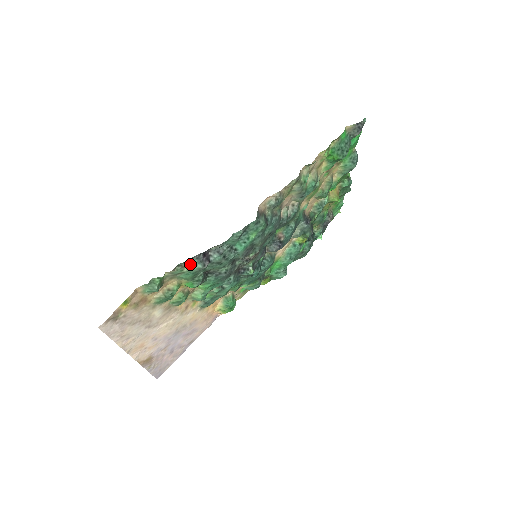
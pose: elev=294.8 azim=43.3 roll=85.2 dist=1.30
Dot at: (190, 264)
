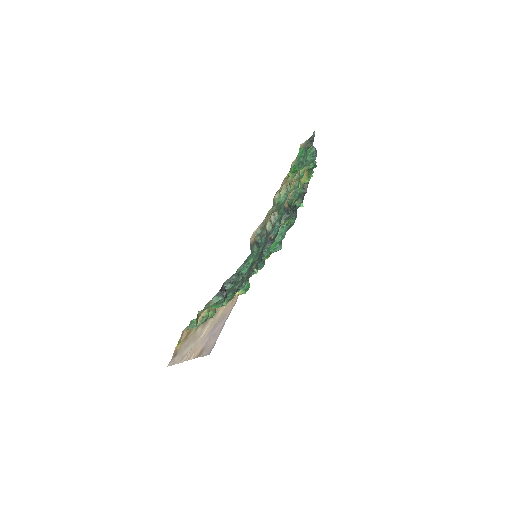
Dot at: (213, 301)
